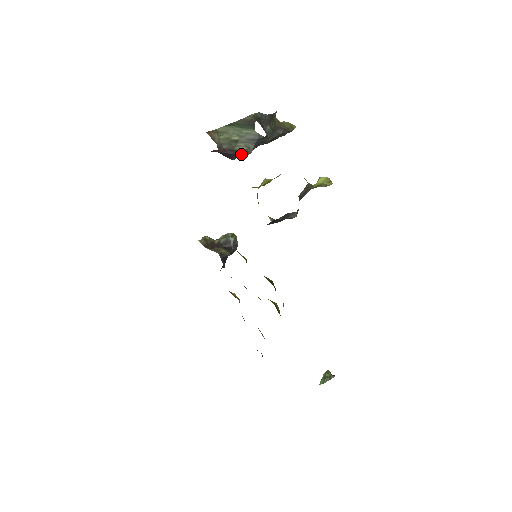
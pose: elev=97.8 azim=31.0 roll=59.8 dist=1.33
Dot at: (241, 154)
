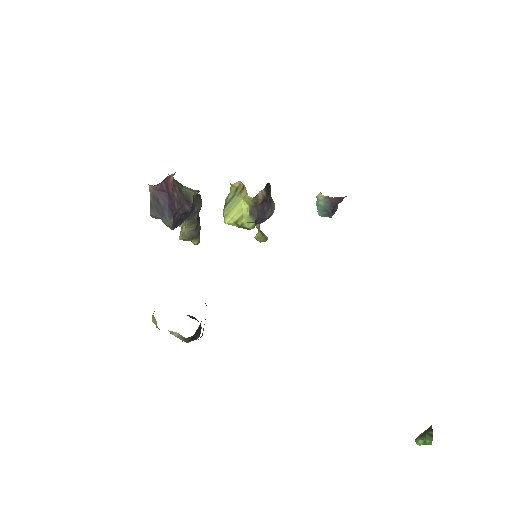
Dot at: (187, 201)
